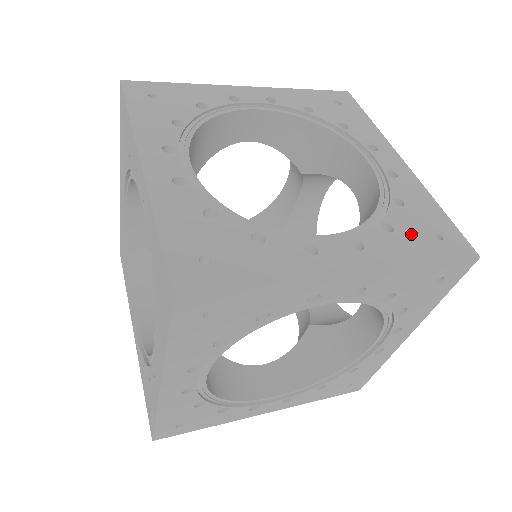
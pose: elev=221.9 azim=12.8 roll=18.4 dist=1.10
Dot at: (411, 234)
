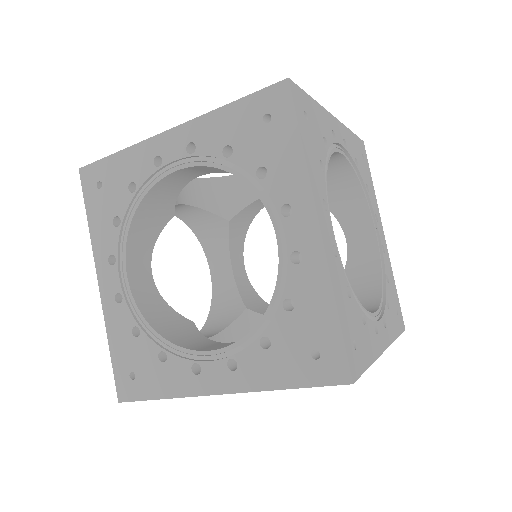
Dot at: occluded
